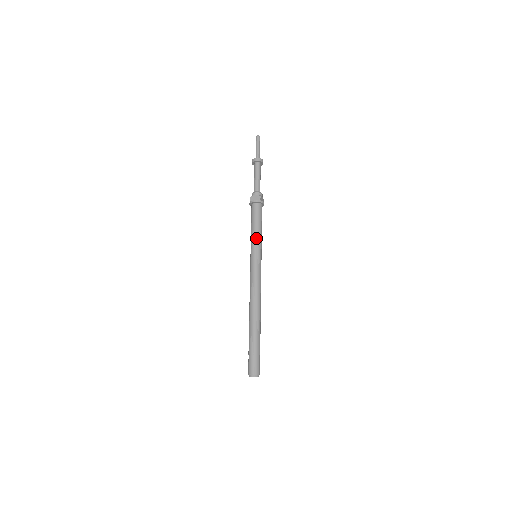
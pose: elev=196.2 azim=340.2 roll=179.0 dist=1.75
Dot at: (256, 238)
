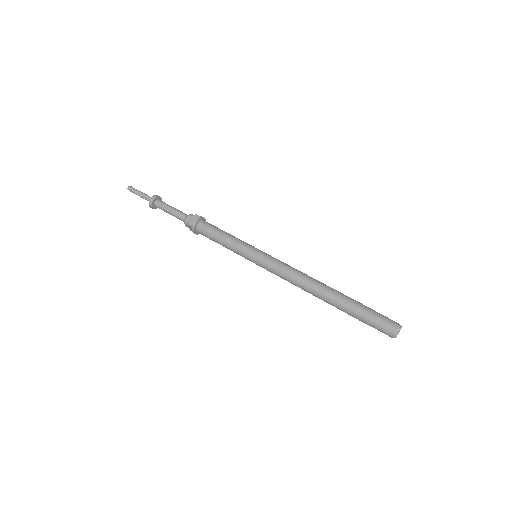
Dot at: (238, 241)
